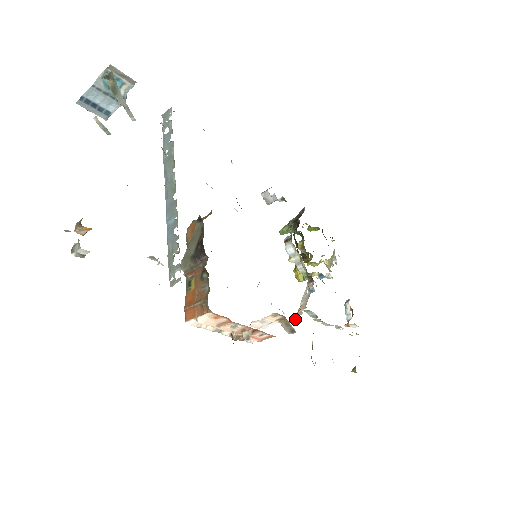
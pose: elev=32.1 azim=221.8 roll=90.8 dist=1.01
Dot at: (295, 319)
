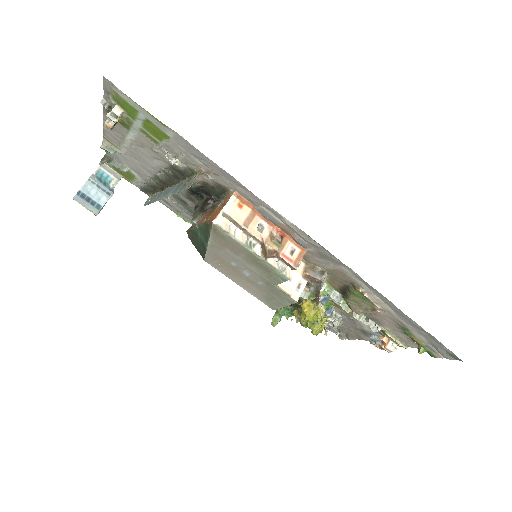
Dot at: (321, 286)
